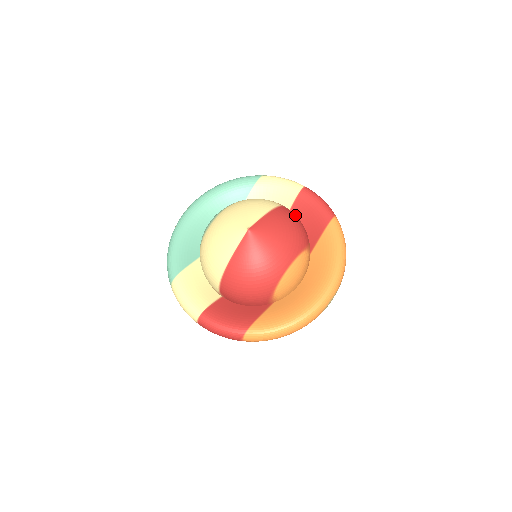
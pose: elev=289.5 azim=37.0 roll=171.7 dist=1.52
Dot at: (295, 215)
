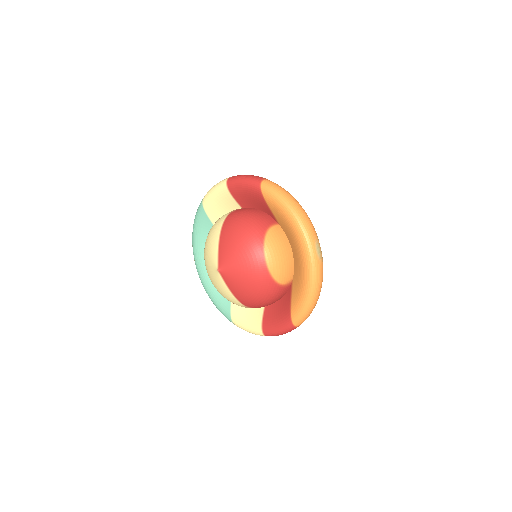
Dot at: (239, 215)
